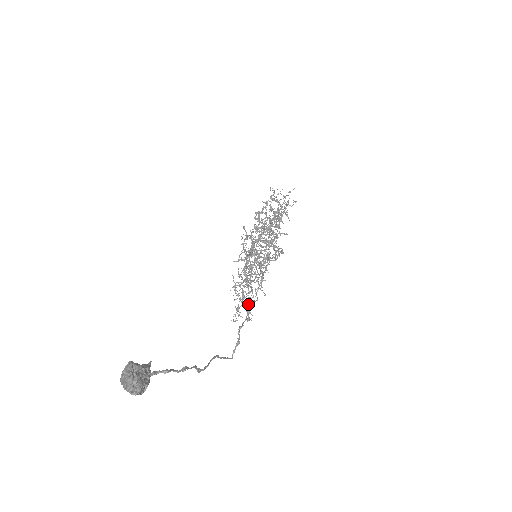
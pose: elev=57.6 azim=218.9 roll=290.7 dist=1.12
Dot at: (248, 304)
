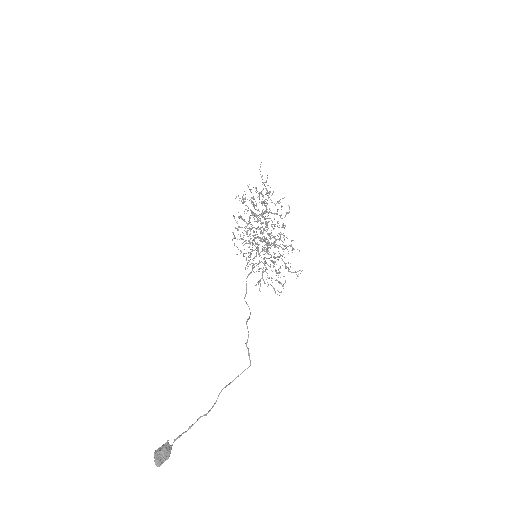
Dot at: (288, 270)
